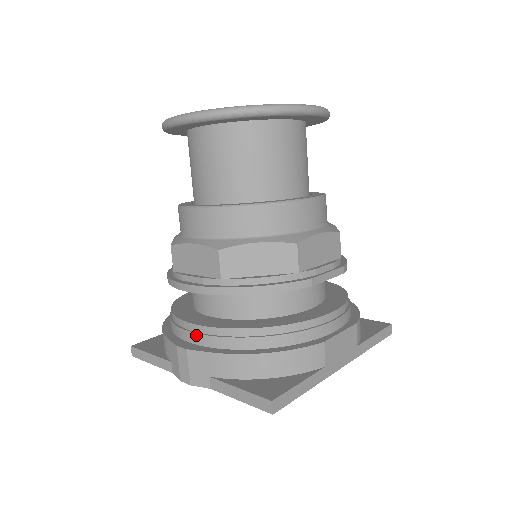
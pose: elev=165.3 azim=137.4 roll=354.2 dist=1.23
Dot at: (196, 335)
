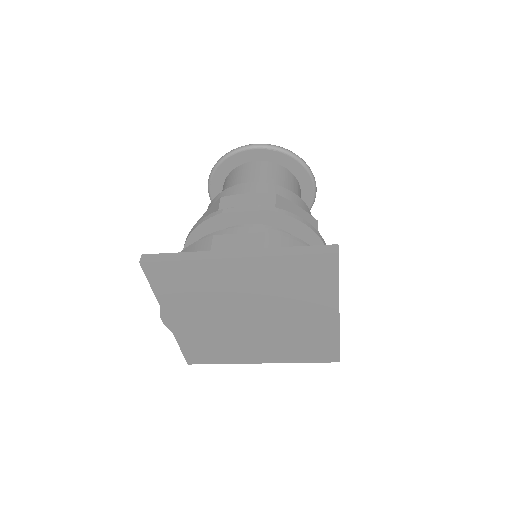
Dot at: occluded
